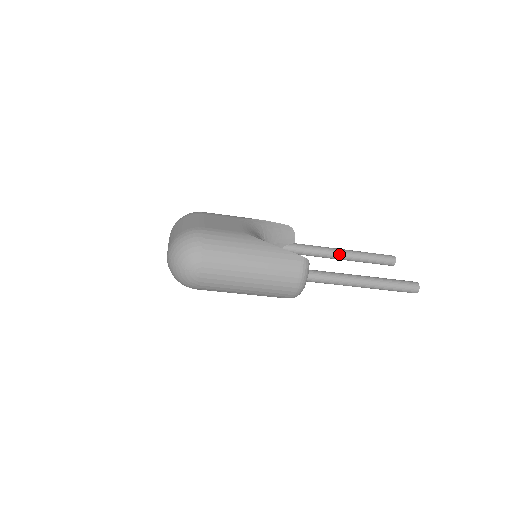
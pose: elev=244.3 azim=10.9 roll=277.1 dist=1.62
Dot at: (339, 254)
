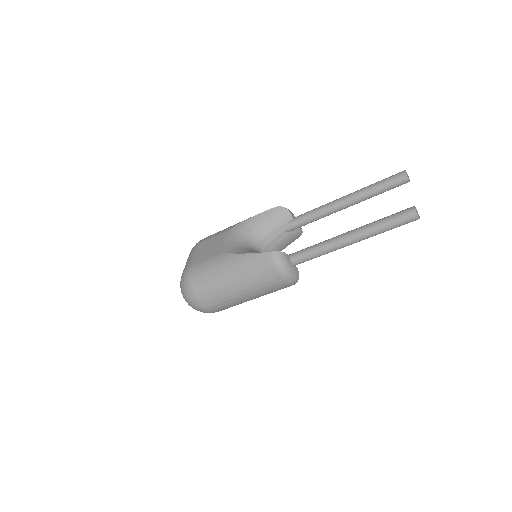
Dot at: (339, 205)
